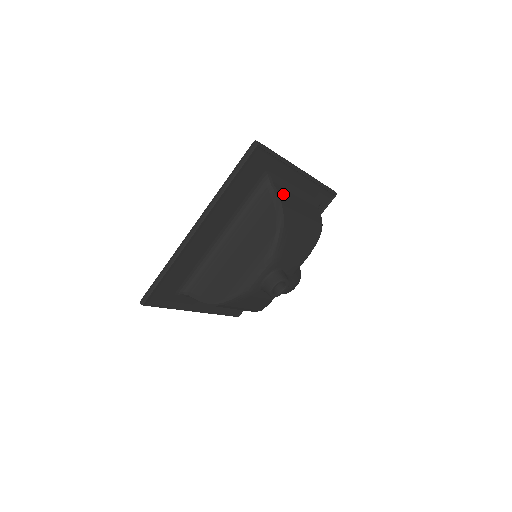
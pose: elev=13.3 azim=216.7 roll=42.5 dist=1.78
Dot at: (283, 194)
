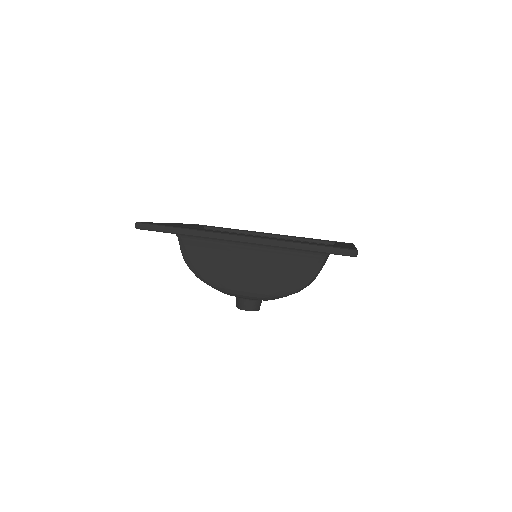
Dot at: occluded
